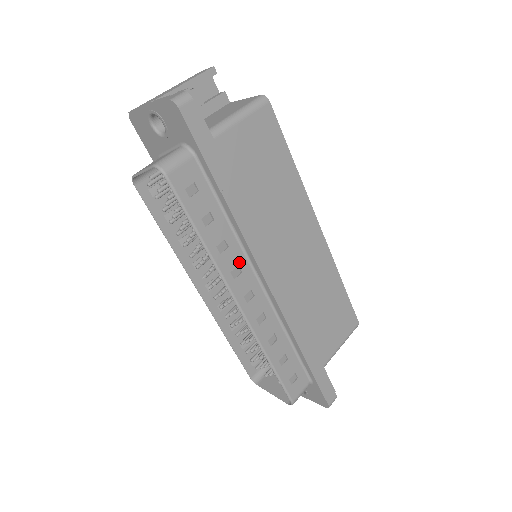
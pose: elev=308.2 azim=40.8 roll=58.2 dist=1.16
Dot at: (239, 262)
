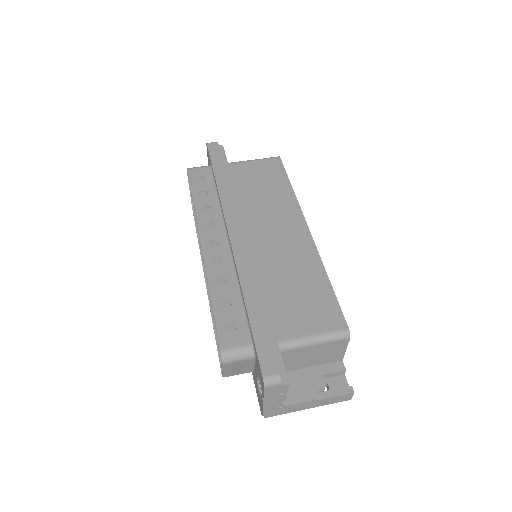
Dot at: (215, 221)
